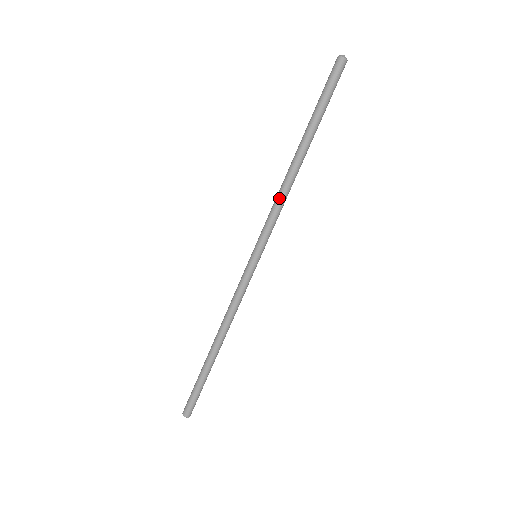
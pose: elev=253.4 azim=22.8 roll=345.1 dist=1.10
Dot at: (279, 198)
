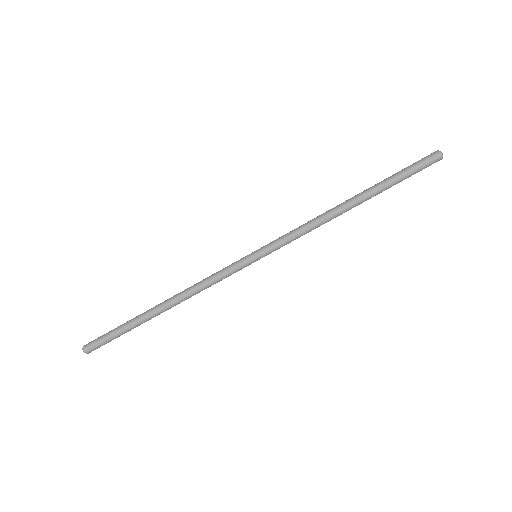
Dot at: (310, 220)
